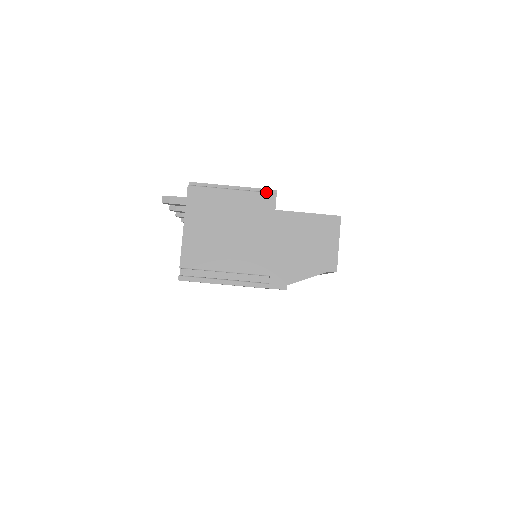
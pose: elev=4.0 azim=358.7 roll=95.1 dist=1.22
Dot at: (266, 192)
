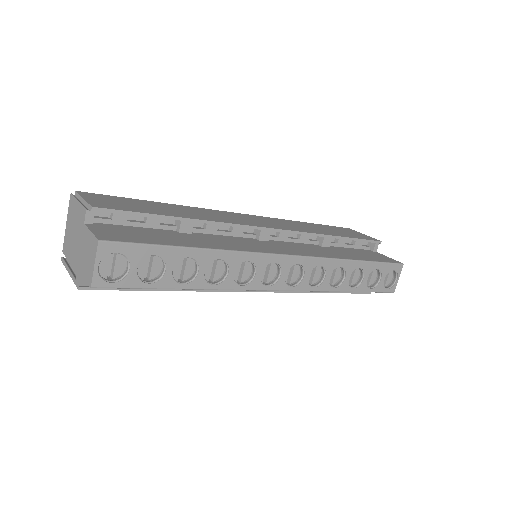
Dot at: (84, 207)
